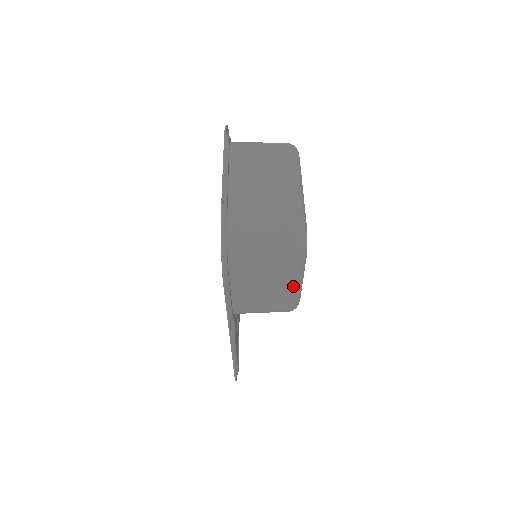
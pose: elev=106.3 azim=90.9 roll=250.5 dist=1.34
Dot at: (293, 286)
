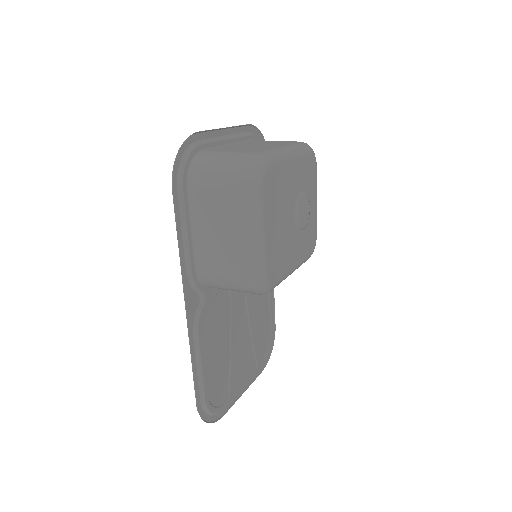
Dot at: (247, 230)
